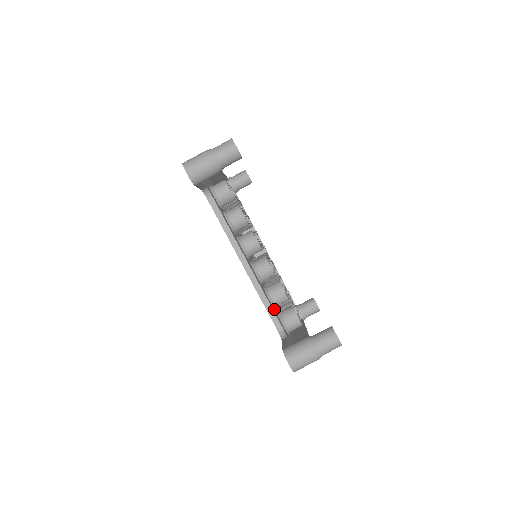
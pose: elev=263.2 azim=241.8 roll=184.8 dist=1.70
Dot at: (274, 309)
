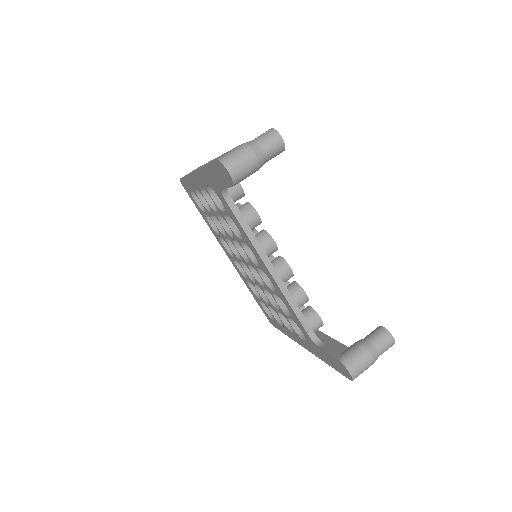
Dot at: occluded
